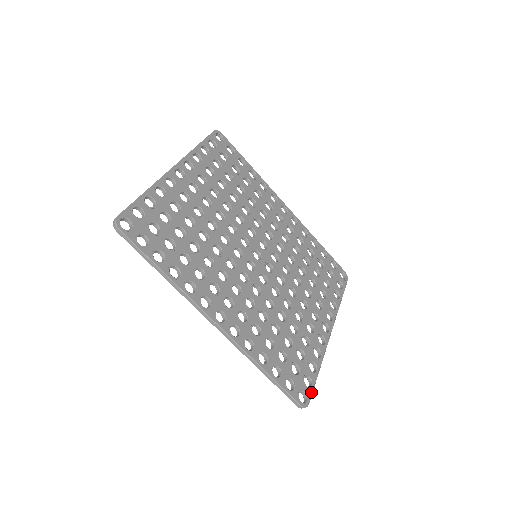
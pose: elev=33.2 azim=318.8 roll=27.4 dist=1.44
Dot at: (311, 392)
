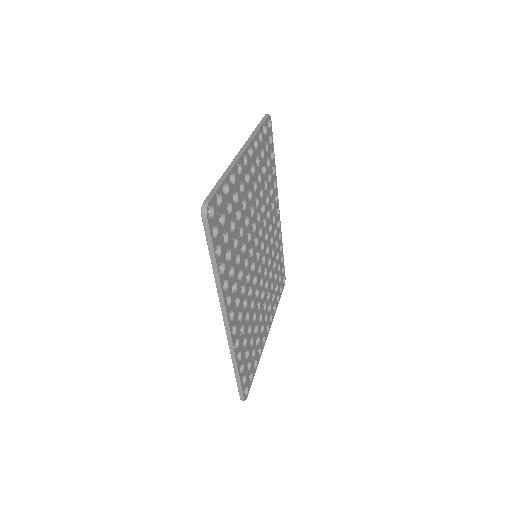
Dot at: (250, 387)
